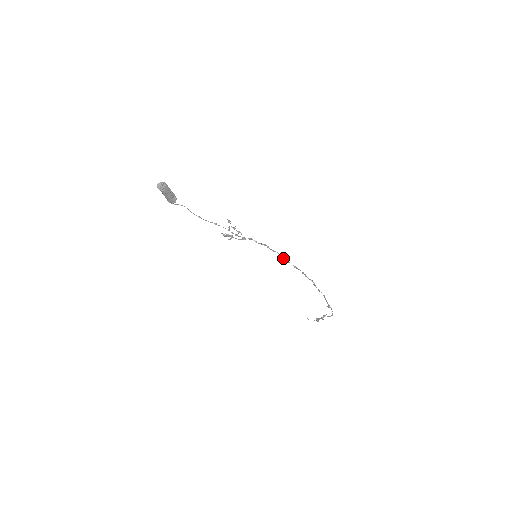
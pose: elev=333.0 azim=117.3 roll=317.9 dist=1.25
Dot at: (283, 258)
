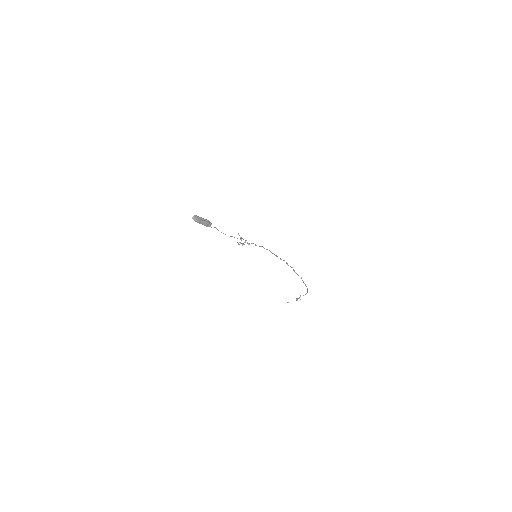
Dot at: occluded
